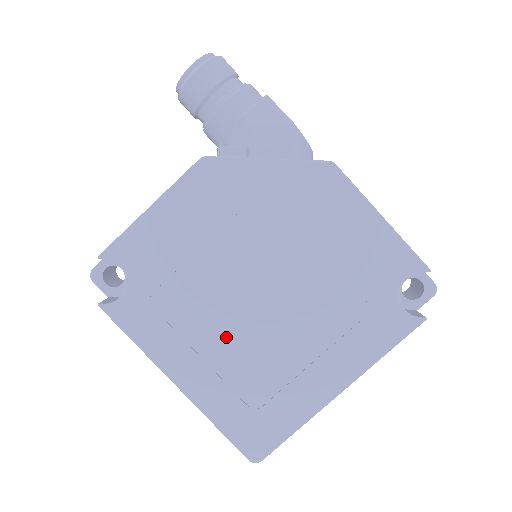
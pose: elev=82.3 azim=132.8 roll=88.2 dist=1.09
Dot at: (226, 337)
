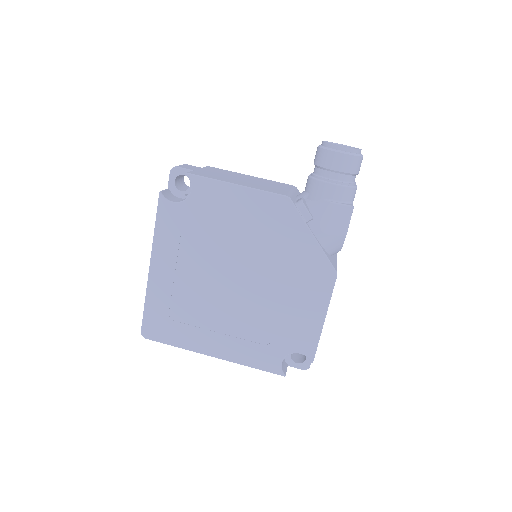
Dot at: (197, 277)
